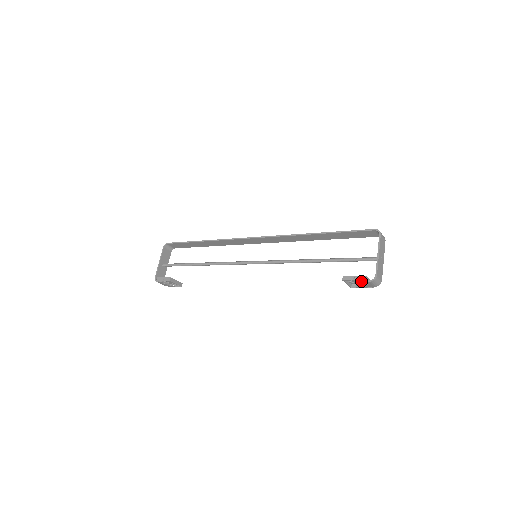
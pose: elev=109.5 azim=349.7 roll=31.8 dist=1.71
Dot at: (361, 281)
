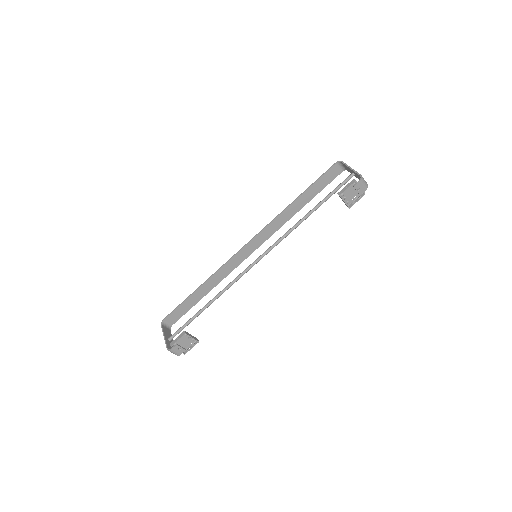
Dot at: (353, 186)
